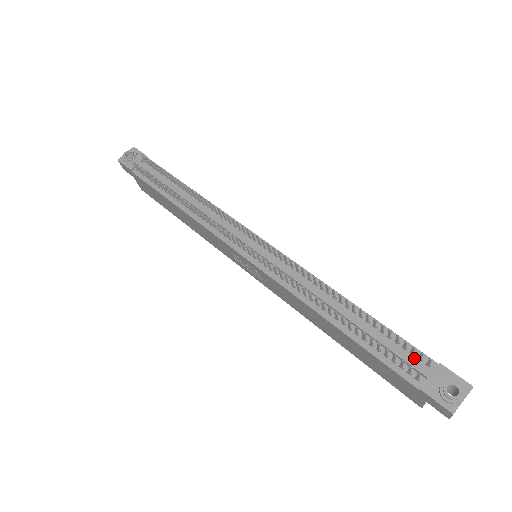
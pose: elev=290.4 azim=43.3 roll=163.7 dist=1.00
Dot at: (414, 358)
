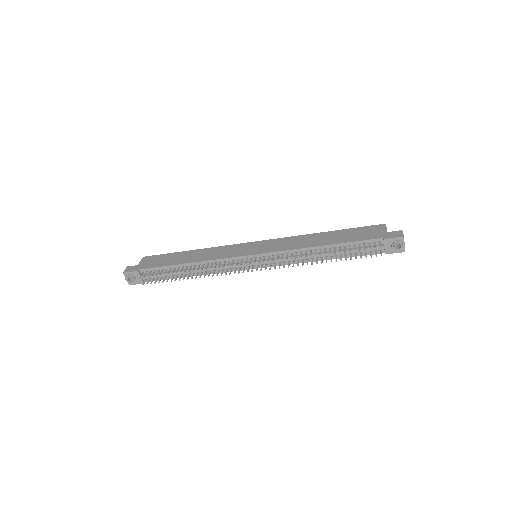
Dot at: (372, 244)
